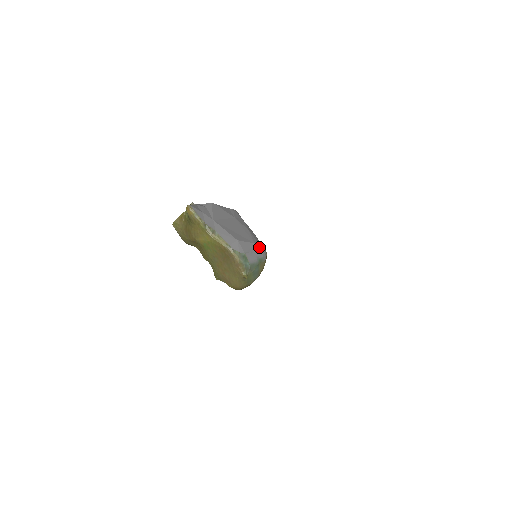
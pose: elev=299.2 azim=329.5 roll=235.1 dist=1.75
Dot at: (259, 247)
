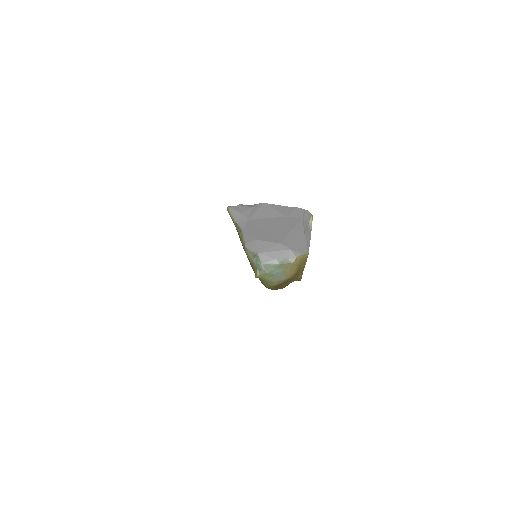
Dot at: (286, 248)
